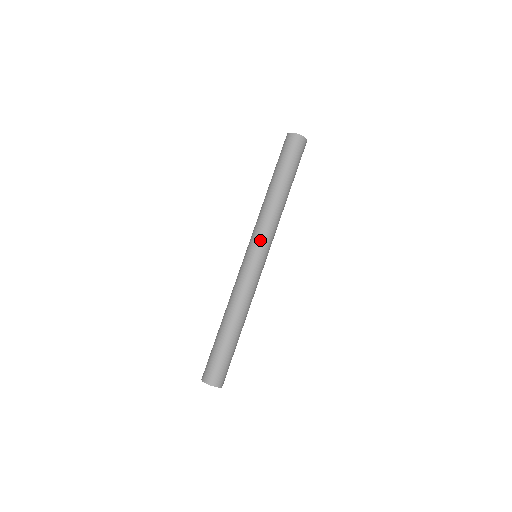
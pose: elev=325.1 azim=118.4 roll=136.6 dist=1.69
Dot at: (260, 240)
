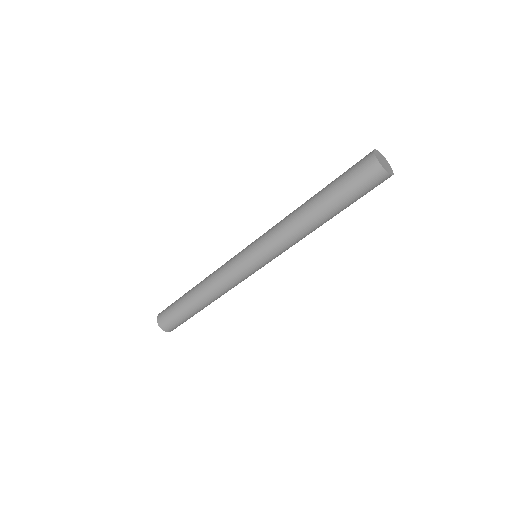
Dot at: (263, 250)
